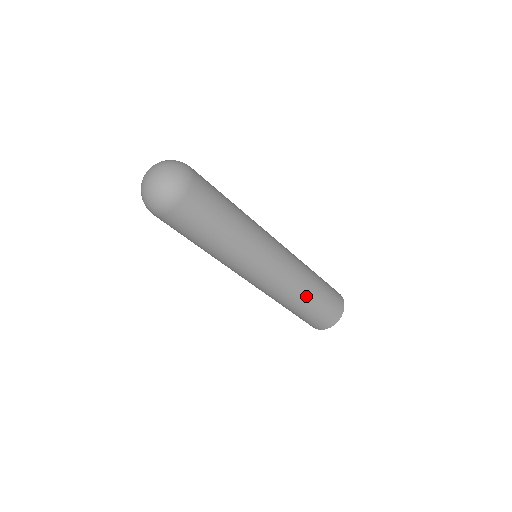
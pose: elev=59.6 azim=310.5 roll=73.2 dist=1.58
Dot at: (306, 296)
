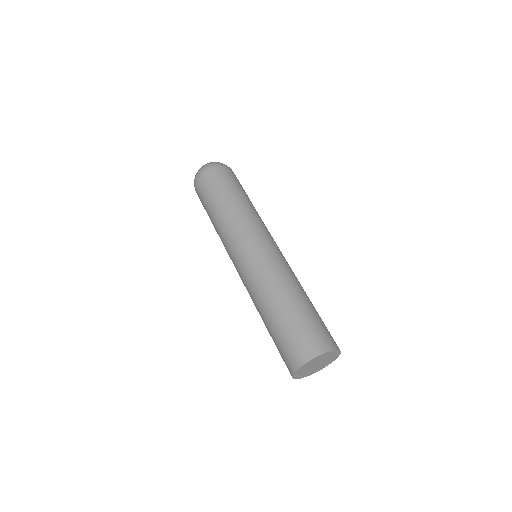
Dot at: (285, 295)
